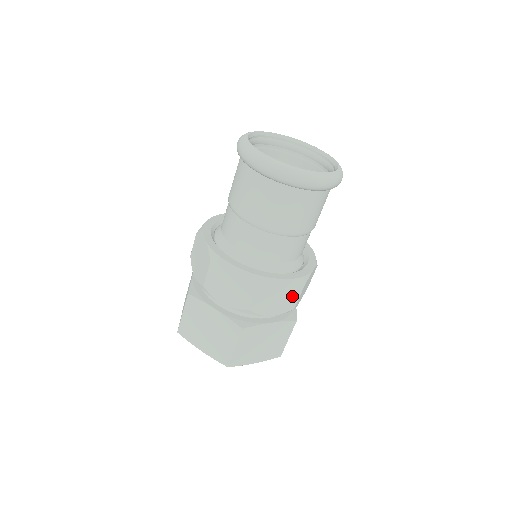
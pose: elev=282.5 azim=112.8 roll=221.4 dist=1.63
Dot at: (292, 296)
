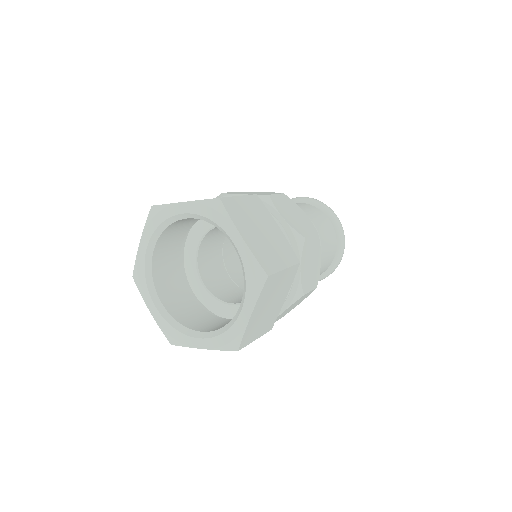
Dot at: (306, 229)
